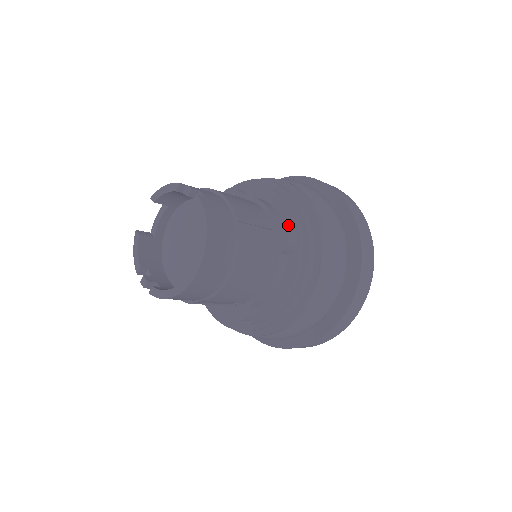
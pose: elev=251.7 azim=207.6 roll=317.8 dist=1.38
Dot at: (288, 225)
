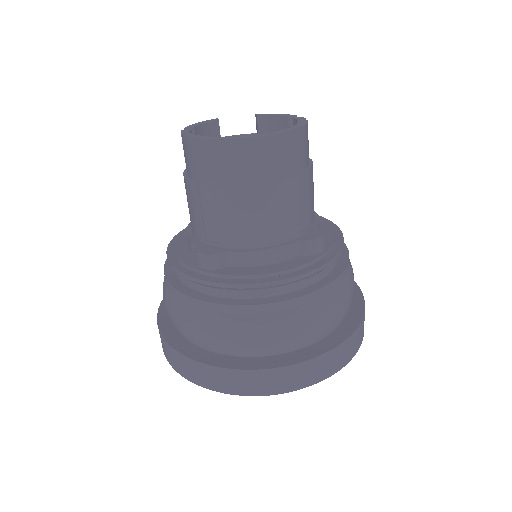
Dot at: occluded
